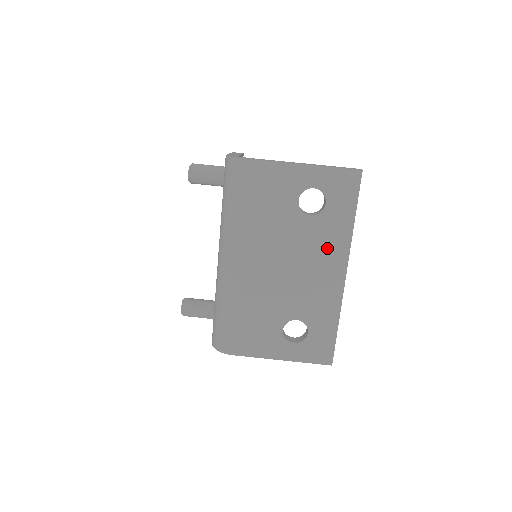
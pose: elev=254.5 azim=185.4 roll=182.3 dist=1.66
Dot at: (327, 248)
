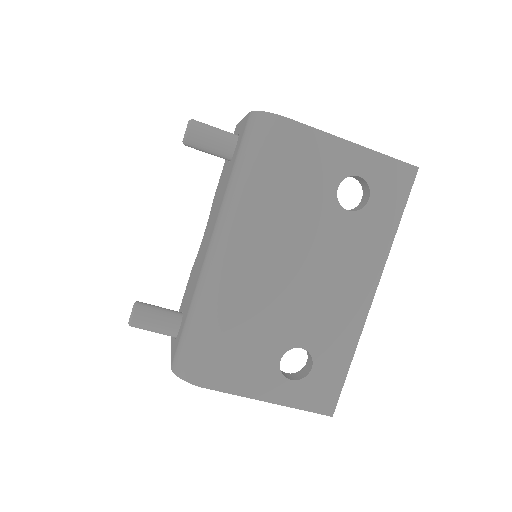
Dot at: (359, 257)
